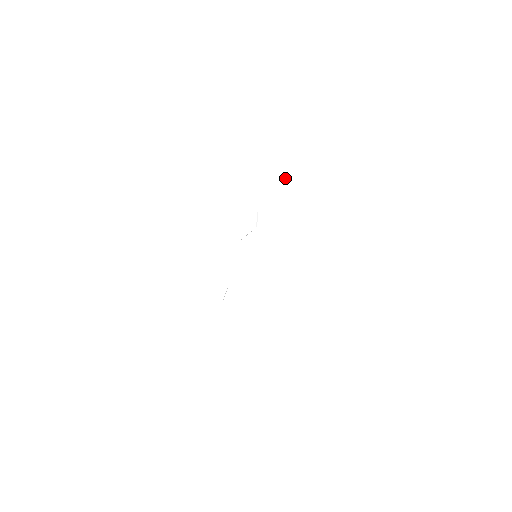
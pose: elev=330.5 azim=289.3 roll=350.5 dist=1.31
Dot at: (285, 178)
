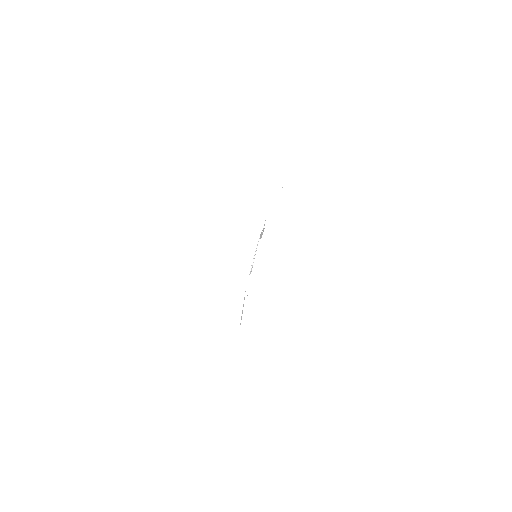
Dot at: occluded
